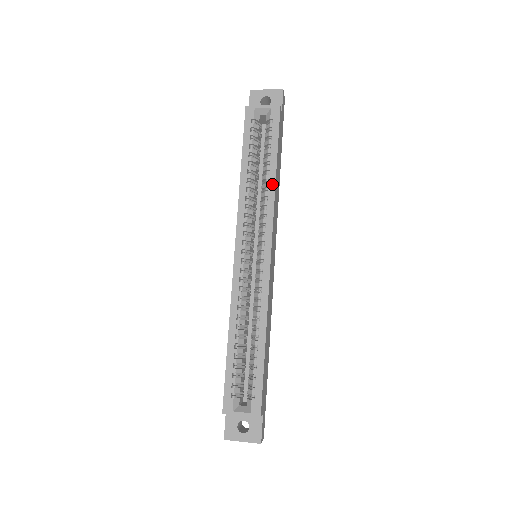
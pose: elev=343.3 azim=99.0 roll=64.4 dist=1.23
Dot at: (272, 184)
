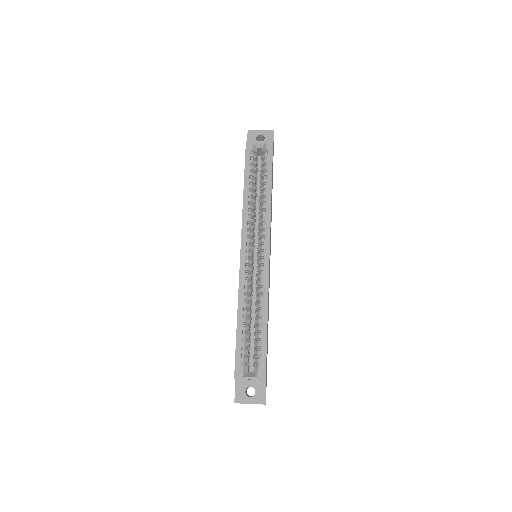
Dot at: (269, 199)
